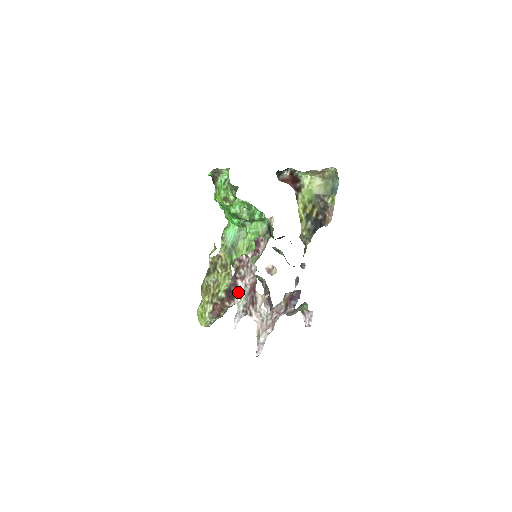
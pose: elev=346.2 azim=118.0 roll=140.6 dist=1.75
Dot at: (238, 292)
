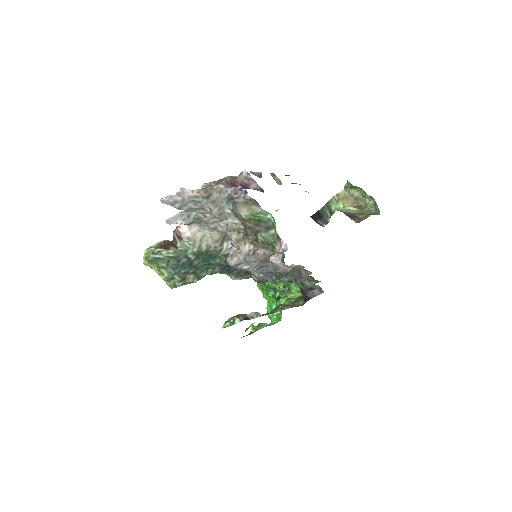
Dot at: occluded
